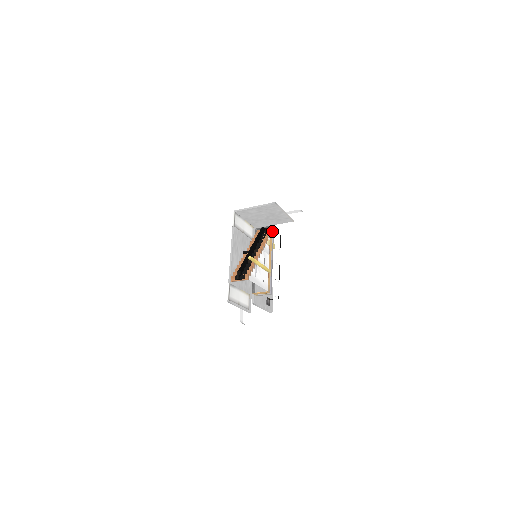
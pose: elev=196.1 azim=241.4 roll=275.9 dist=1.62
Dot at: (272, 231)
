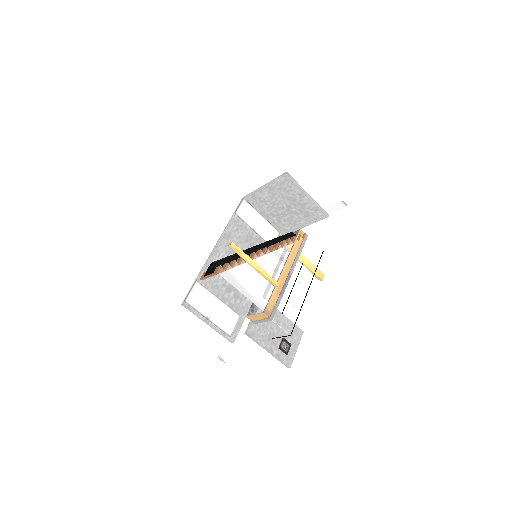
Dot at: (303, 237)
